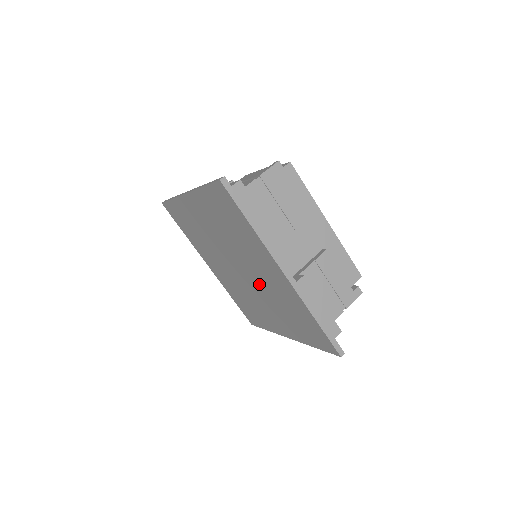
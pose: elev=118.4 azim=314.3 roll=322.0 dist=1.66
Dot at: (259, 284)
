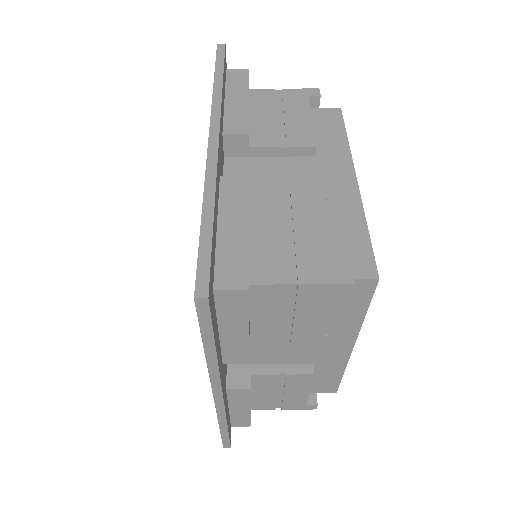
Dot at: occluded
